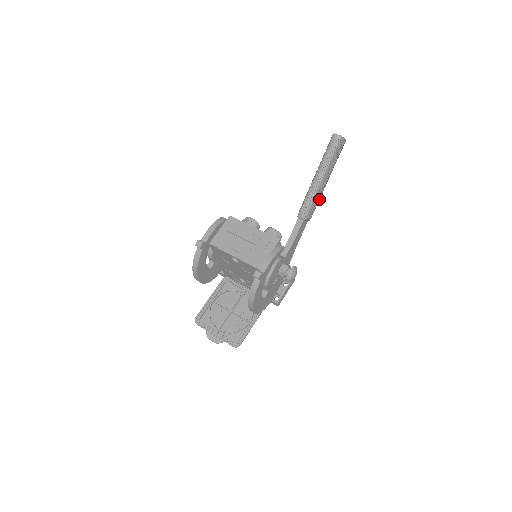
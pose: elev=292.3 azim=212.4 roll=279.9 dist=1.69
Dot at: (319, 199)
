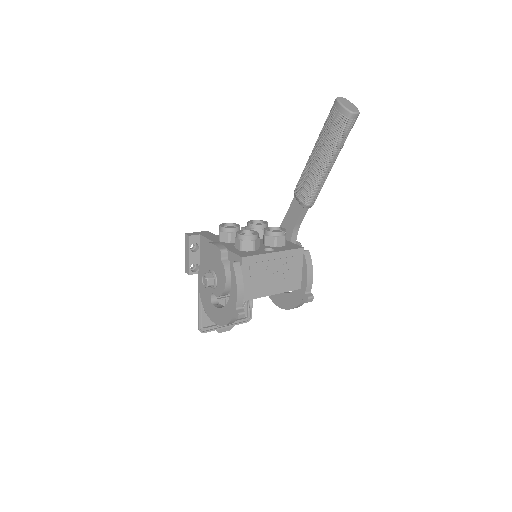
Dot at: occluded
